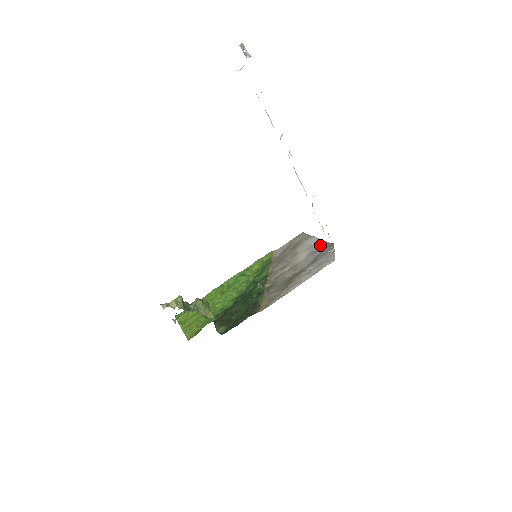
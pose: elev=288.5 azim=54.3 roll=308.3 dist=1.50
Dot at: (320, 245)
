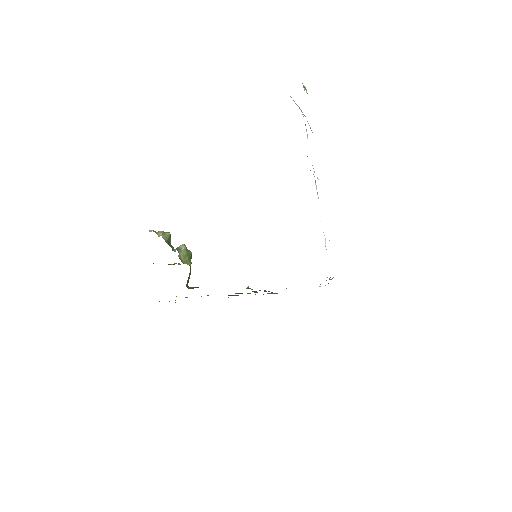
Dot at: occluded
